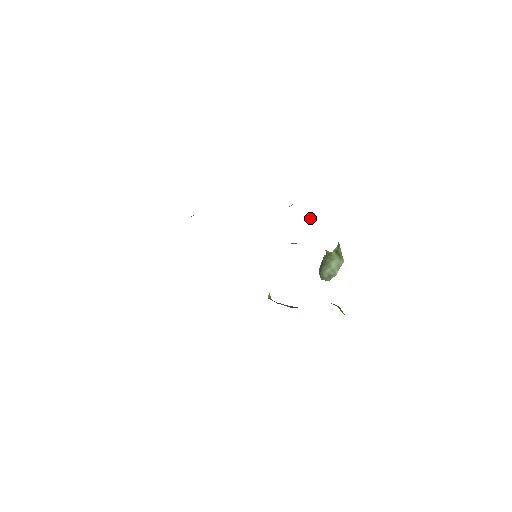
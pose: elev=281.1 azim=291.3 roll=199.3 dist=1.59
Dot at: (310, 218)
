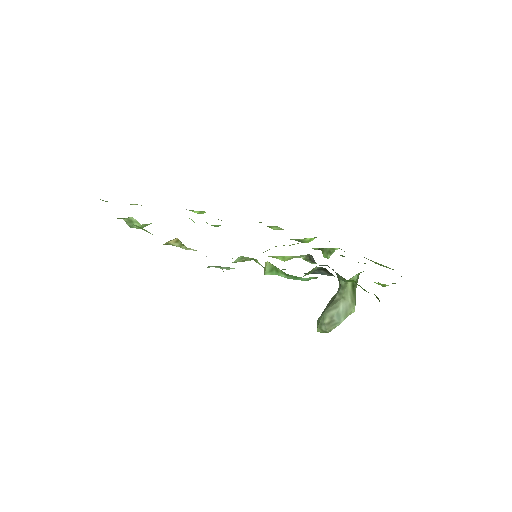
Dot at: (329, 253)
